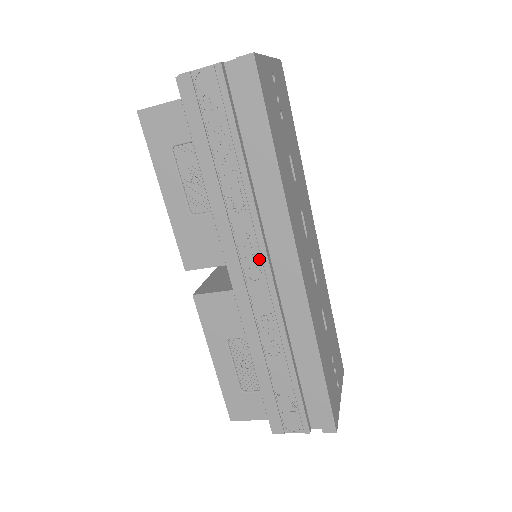
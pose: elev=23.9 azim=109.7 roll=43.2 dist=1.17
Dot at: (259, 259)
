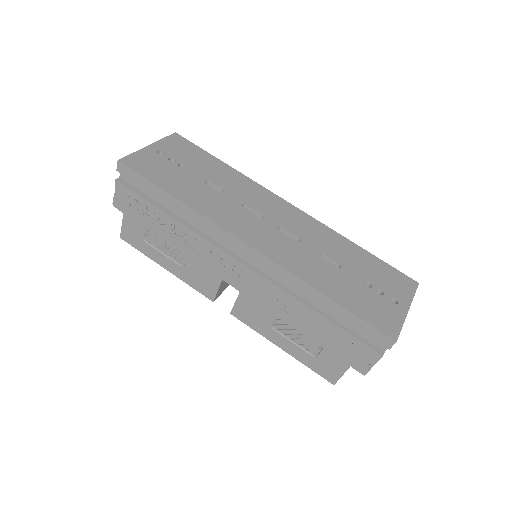
Dot at: (229, 261)
